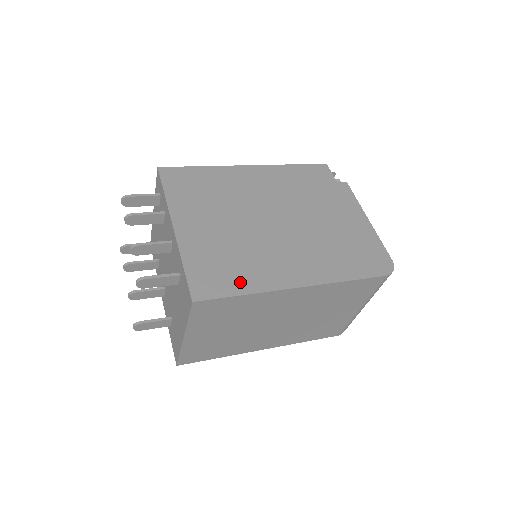
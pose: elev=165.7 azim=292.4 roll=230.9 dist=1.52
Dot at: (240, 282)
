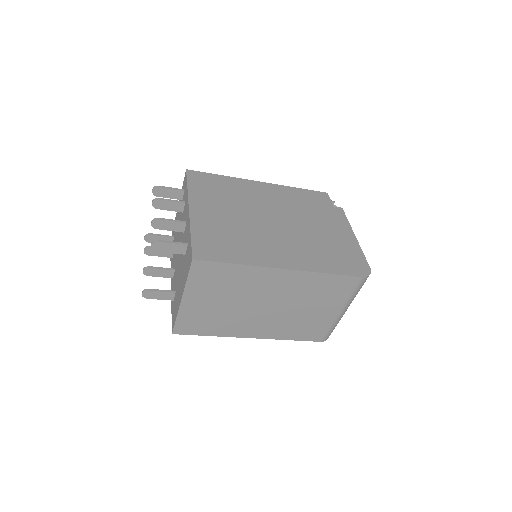
Dot at: (235, 255)
